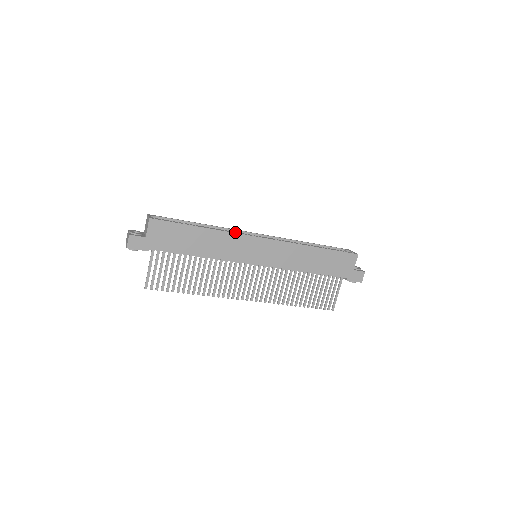
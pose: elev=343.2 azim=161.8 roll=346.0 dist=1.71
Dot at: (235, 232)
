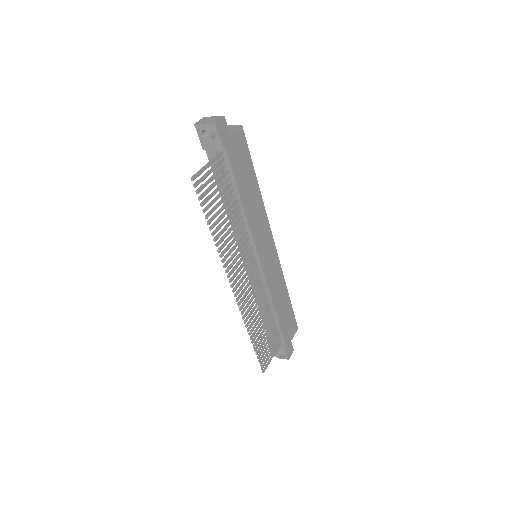
Dot at: occluded
